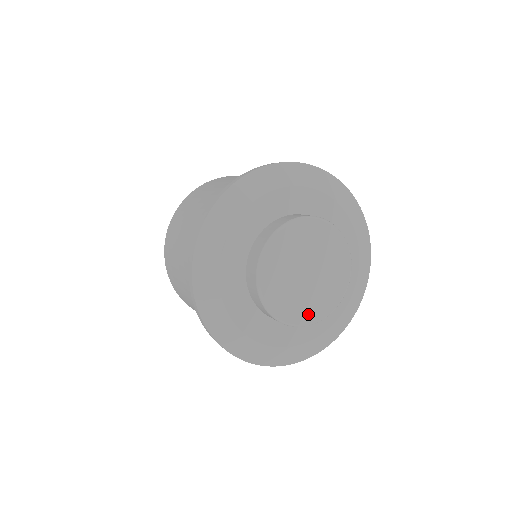
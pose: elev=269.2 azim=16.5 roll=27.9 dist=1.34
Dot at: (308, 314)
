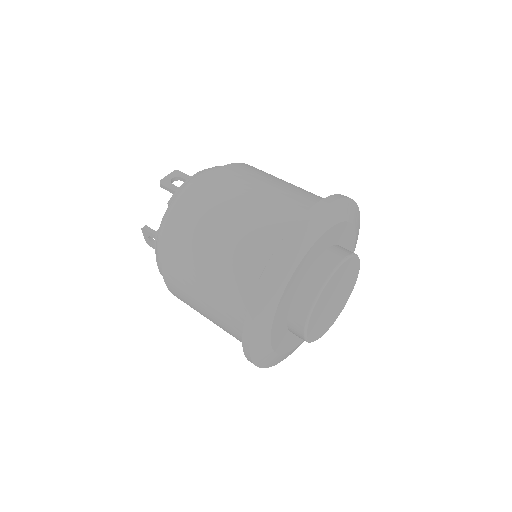
Dot at: (339, 311)
